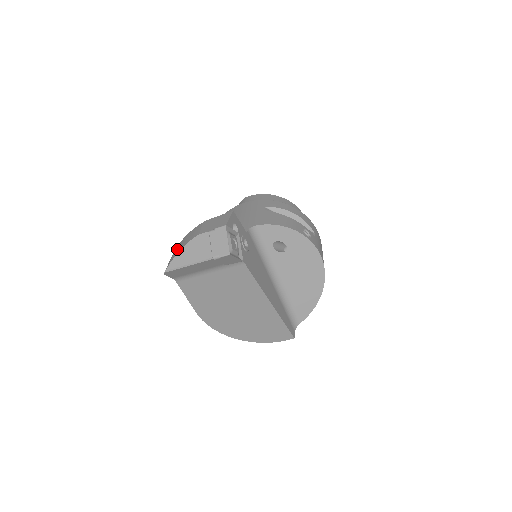
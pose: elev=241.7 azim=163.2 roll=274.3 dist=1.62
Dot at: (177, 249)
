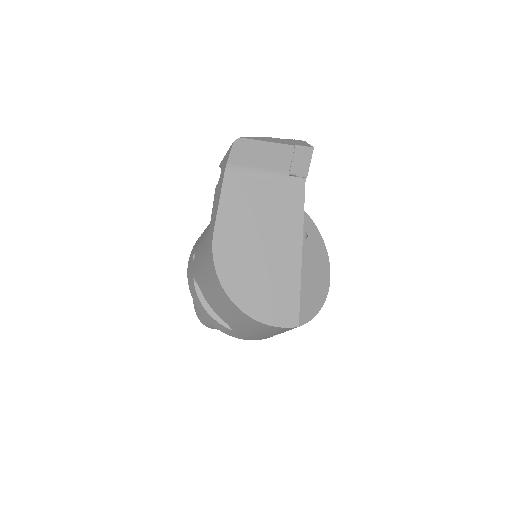
Dot at: occluded
